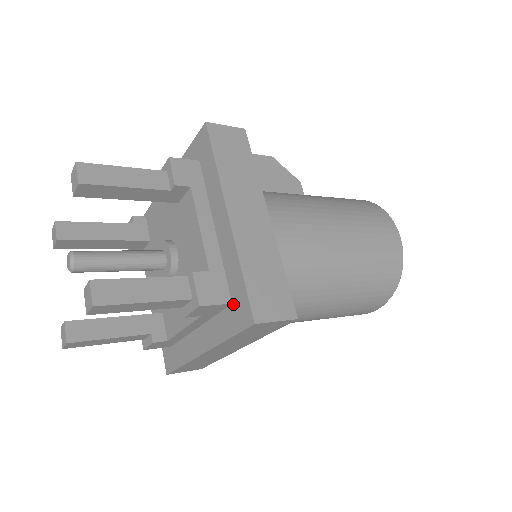
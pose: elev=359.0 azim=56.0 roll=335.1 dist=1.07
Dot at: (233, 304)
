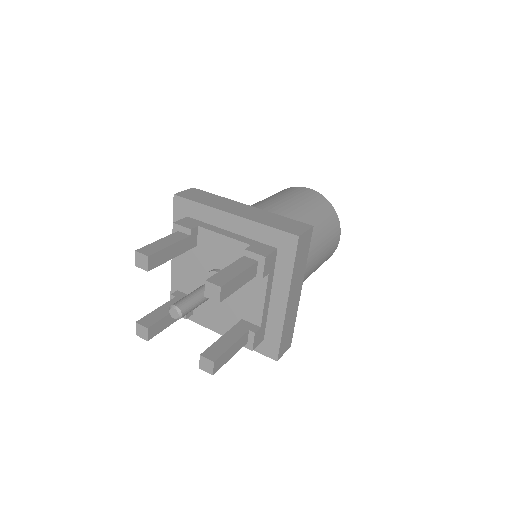
Dot at: (278, 248)
